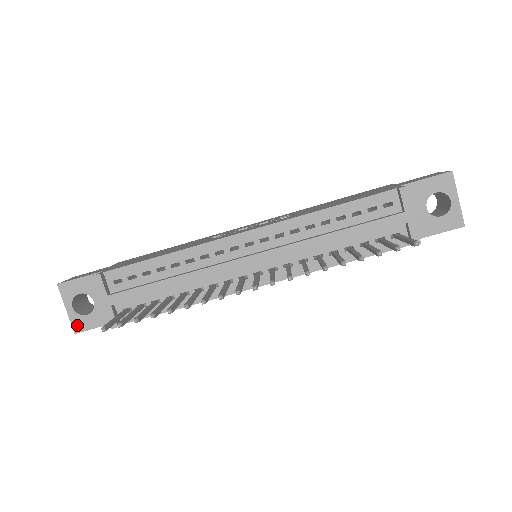
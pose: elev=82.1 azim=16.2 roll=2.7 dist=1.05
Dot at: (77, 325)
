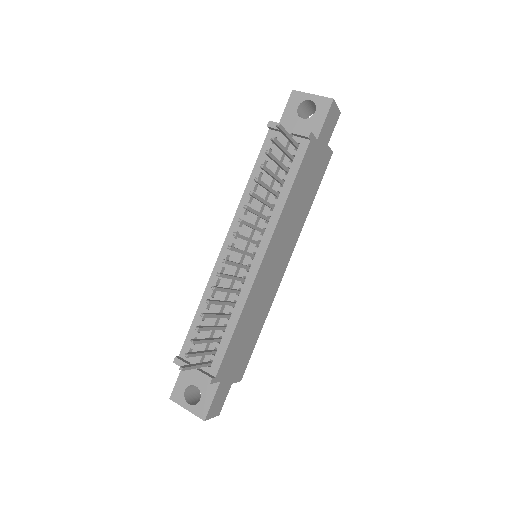
Dot at: (201, 413)
